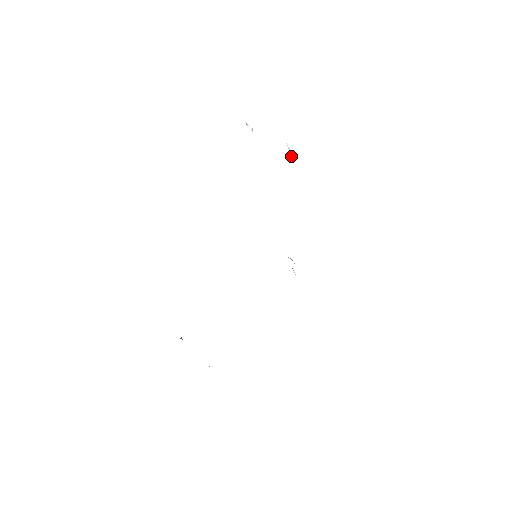
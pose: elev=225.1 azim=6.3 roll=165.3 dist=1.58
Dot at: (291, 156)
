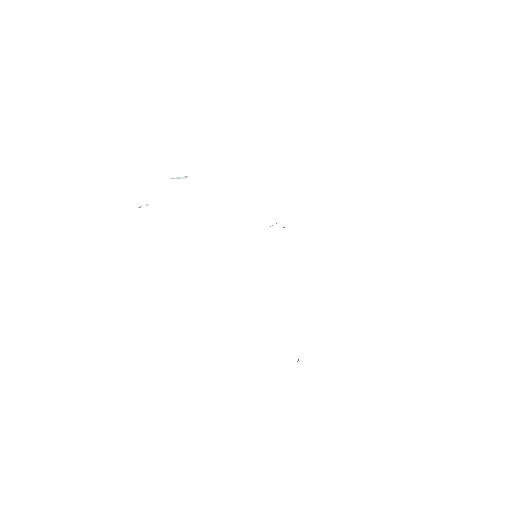
Dot at: occluded
